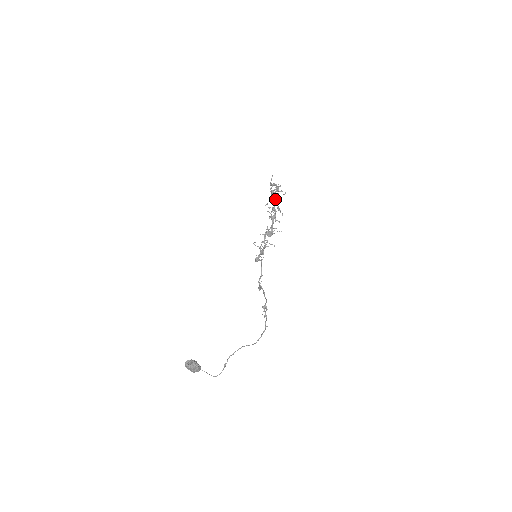
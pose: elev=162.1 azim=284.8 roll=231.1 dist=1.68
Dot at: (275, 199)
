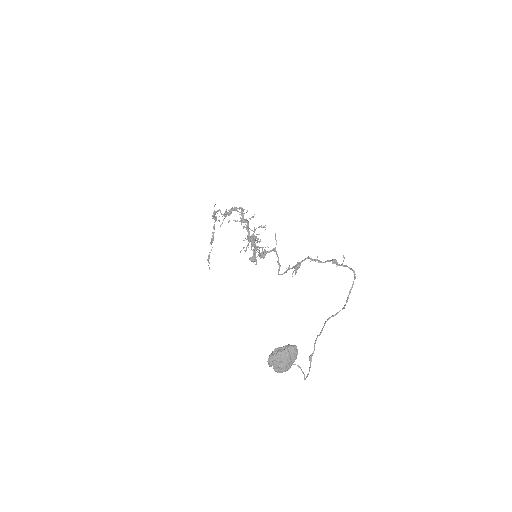
Dot at: (242, 210)
